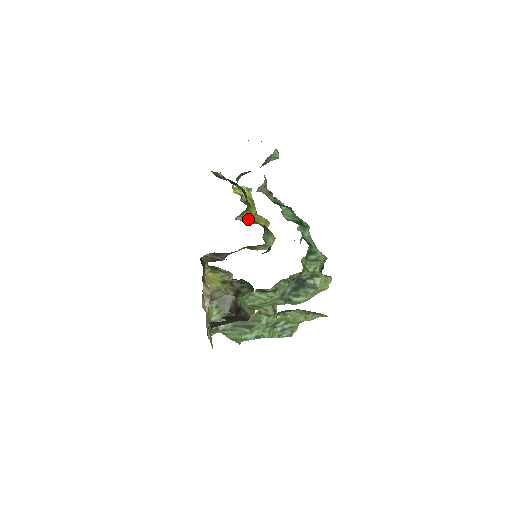
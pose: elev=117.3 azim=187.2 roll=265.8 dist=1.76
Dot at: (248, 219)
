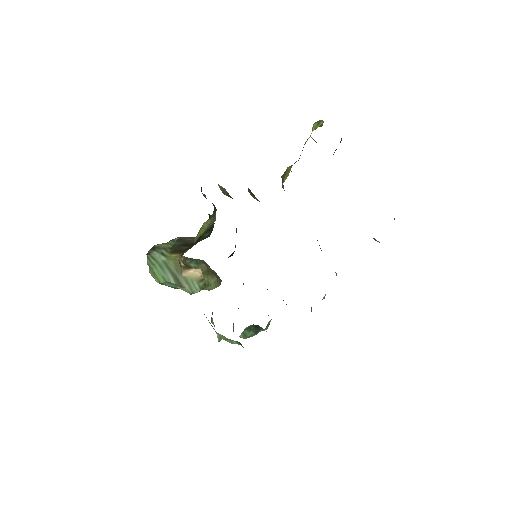
Dot at: (285, 172)
